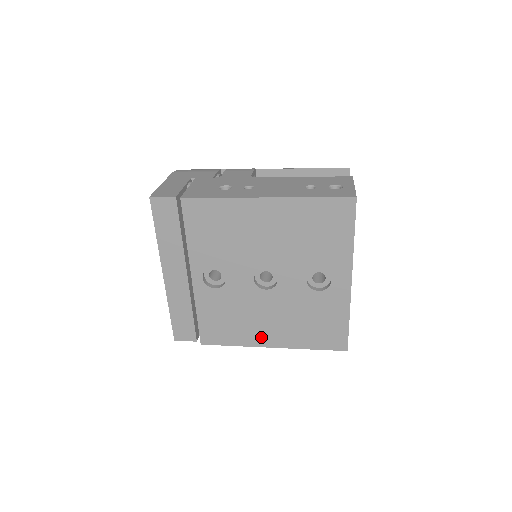
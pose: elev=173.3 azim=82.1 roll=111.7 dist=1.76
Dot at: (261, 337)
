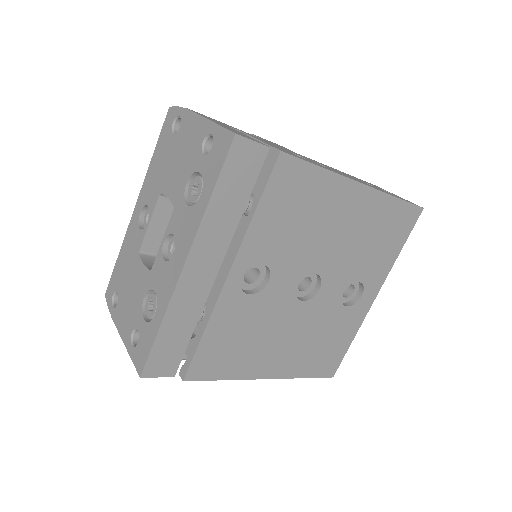
Dot at: (264, 365)
